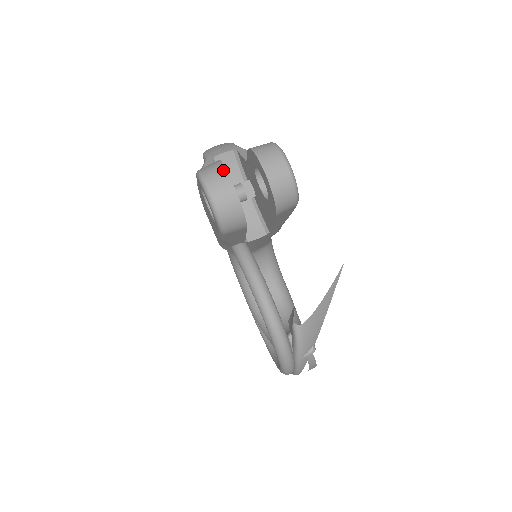
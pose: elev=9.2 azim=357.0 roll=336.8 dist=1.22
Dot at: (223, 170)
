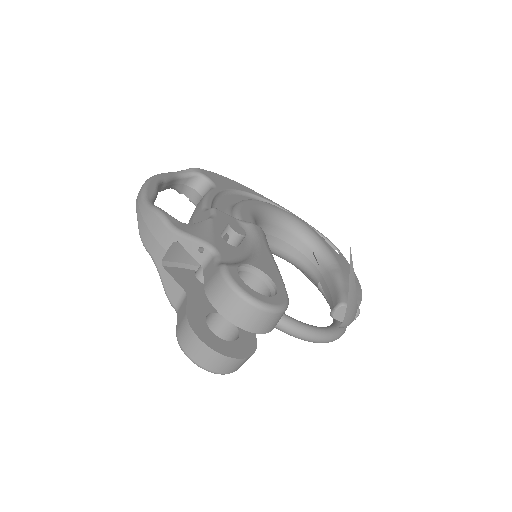
Dot at: (206, 349)
